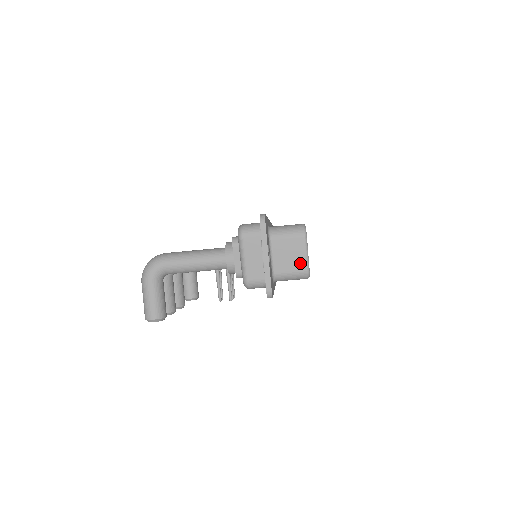
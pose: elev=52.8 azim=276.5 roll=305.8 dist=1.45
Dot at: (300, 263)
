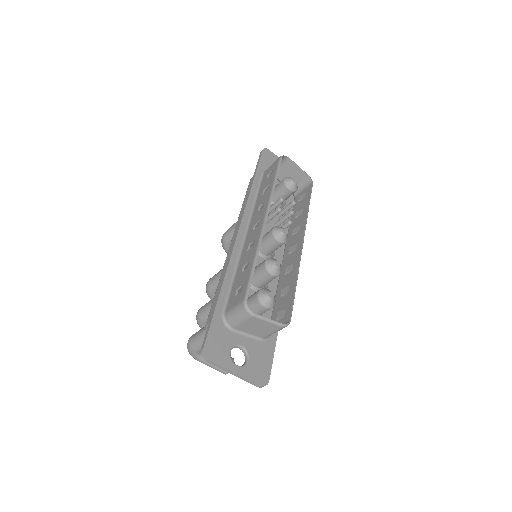
Dot at: (271, 327)
